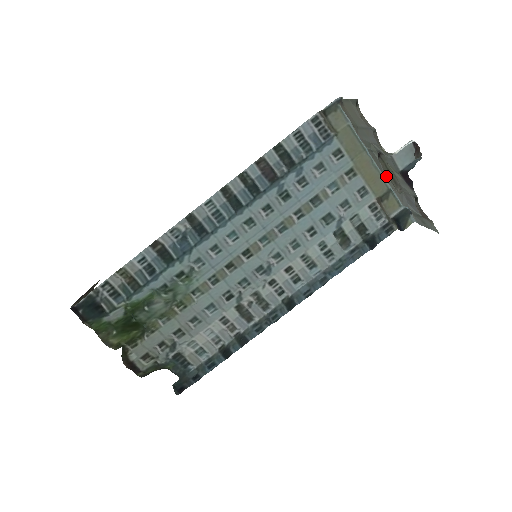
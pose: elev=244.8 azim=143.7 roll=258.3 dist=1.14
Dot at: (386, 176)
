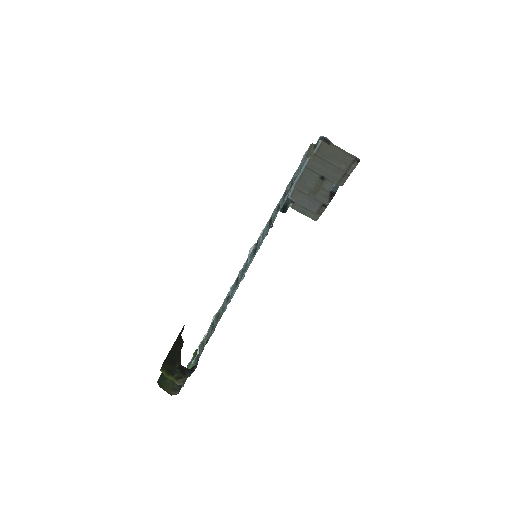
Dot at: (304, 184)
